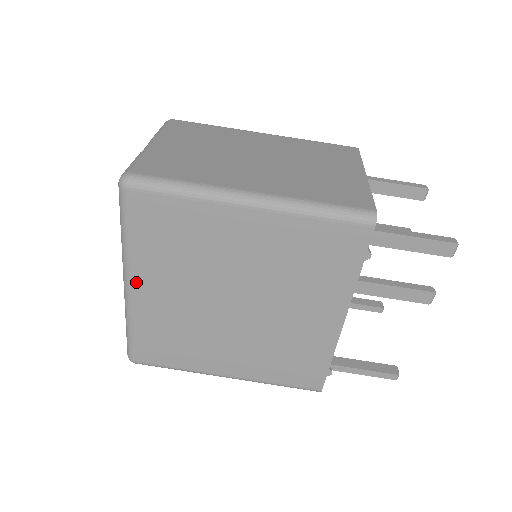
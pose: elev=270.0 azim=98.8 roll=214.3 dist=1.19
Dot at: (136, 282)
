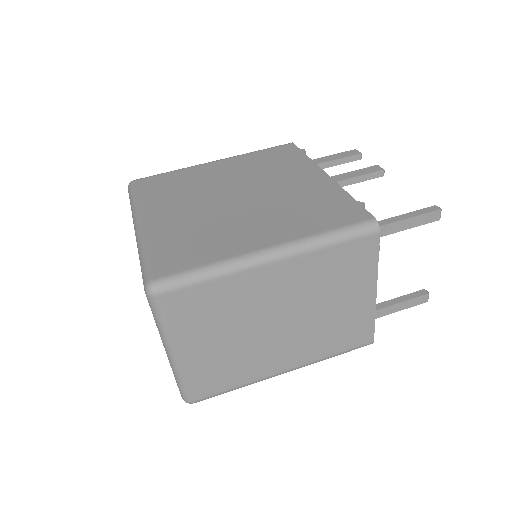
Dot at: (146, 217)
